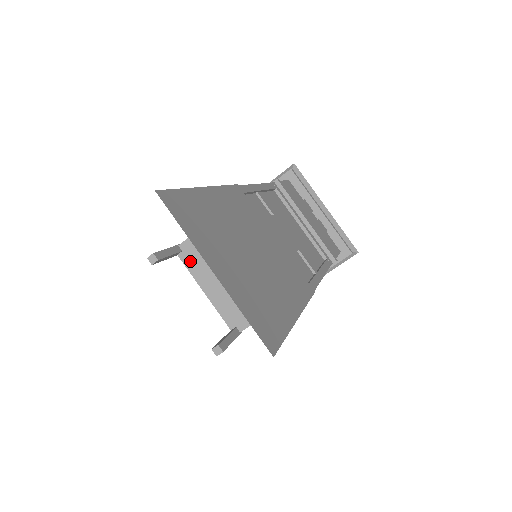
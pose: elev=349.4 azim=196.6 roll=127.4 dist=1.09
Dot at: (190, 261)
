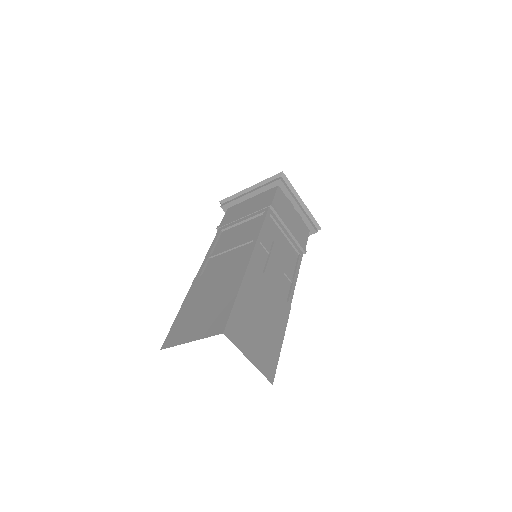
Dot at: occluded
